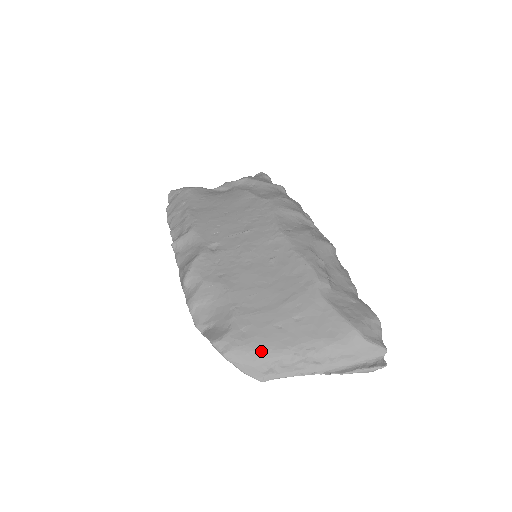
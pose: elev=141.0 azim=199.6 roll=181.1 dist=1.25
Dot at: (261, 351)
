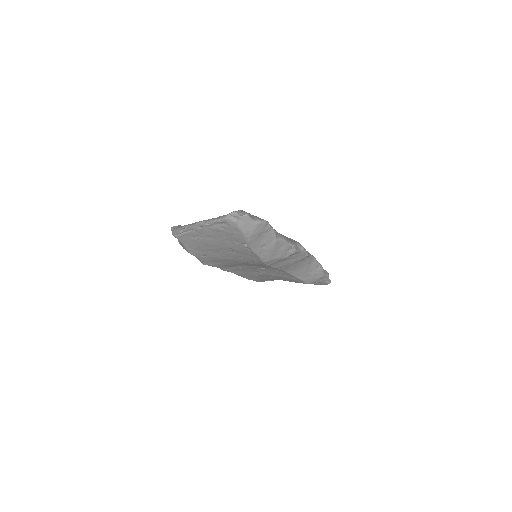
Dot at: occluded
